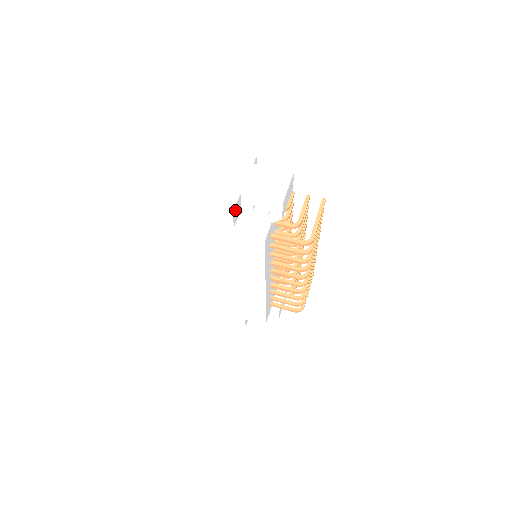
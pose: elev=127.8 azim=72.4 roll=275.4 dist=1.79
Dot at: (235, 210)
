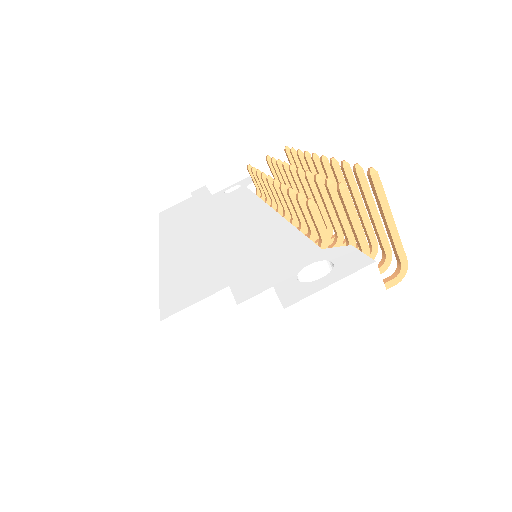
Dot at: occluded
